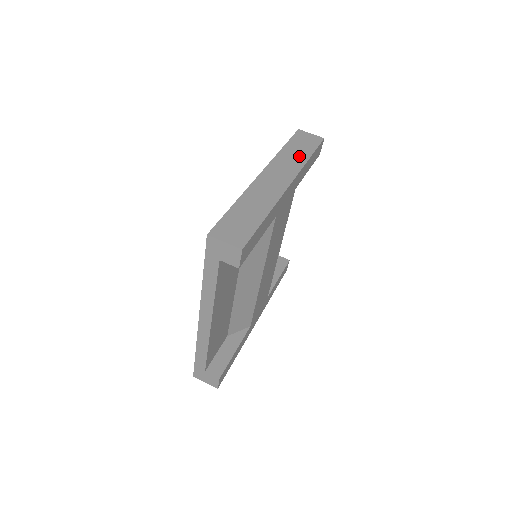
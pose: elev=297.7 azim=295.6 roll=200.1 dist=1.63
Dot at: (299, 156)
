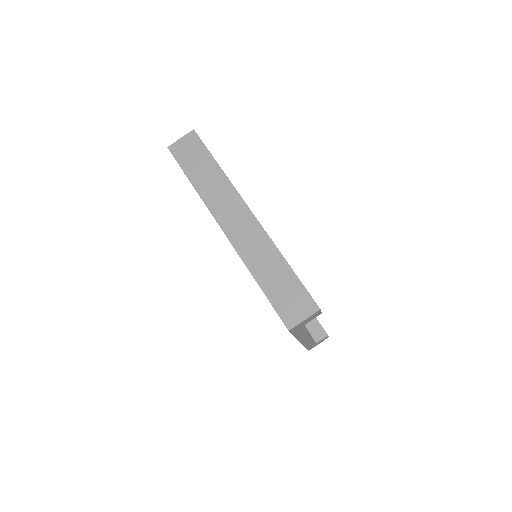
Dot at: (212, 176)
